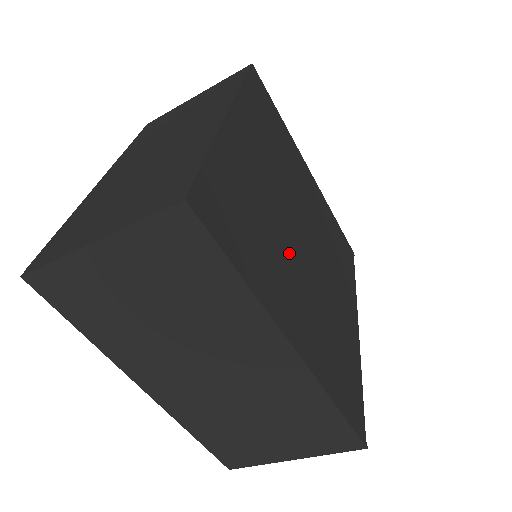
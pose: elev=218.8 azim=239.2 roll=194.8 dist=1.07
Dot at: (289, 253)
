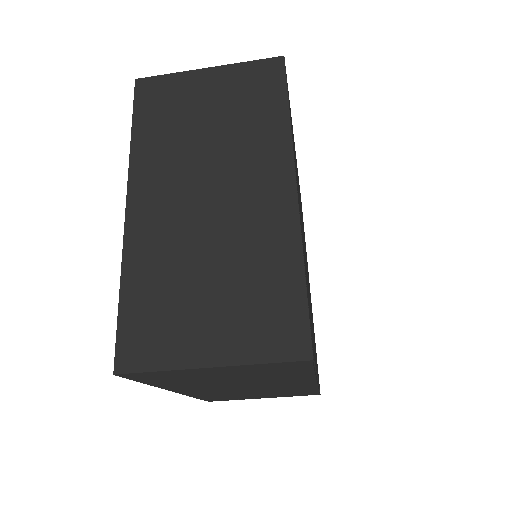
Dot at: (300, 209)
